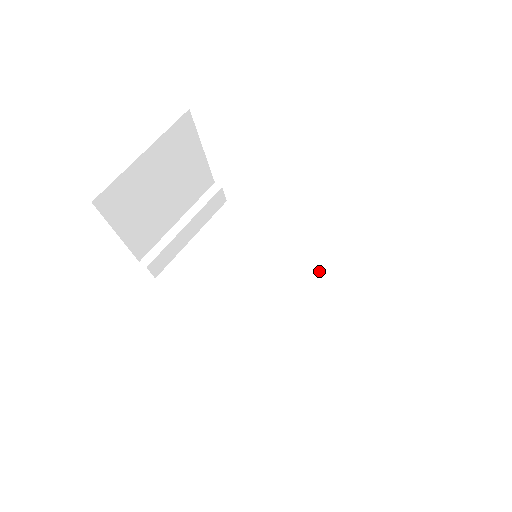
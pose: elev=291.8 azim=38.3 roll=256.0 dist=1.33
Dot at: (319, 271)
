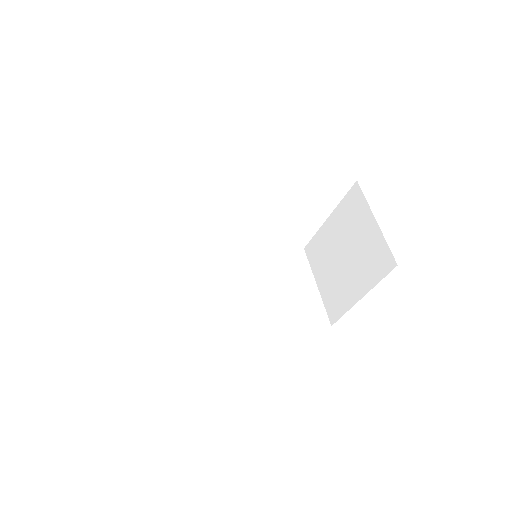
Dot at: (263, 254)
